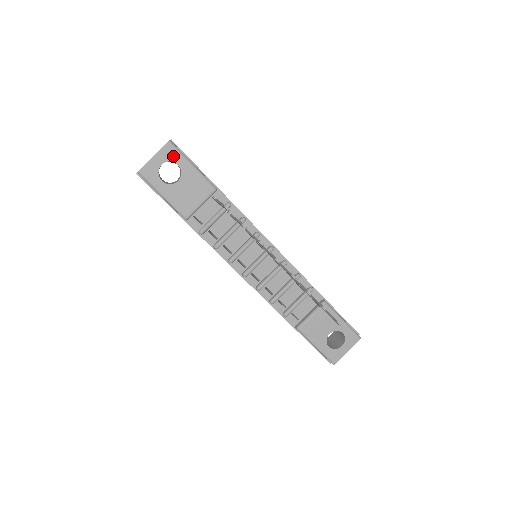
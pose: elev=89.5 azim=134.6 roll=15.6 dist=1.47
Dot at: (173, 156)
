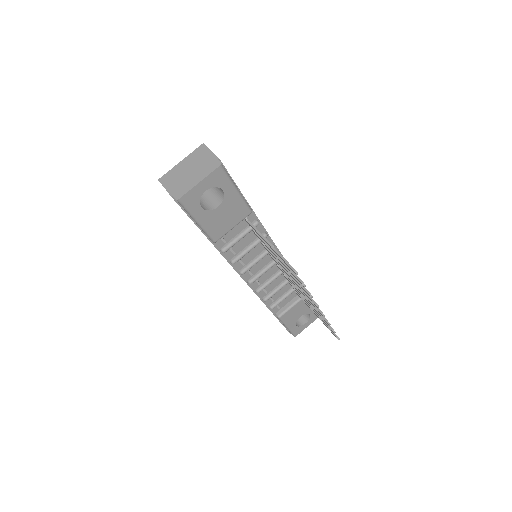
Dot at: (220, 181)
